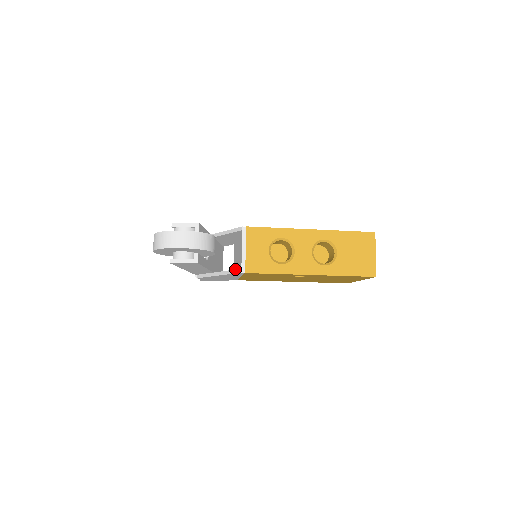
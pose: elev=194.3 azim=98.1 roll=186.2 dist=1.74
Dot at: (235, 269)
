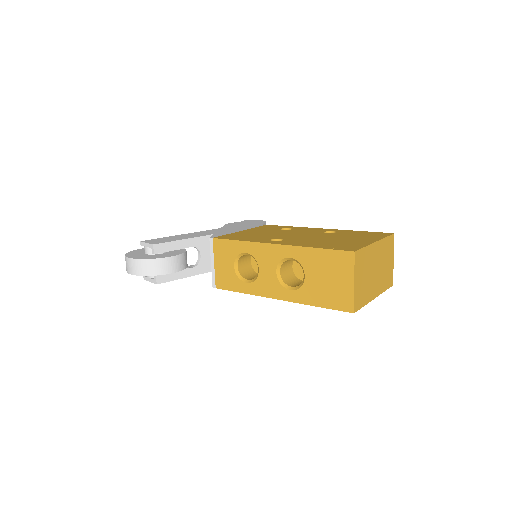
Dot at: occluded
